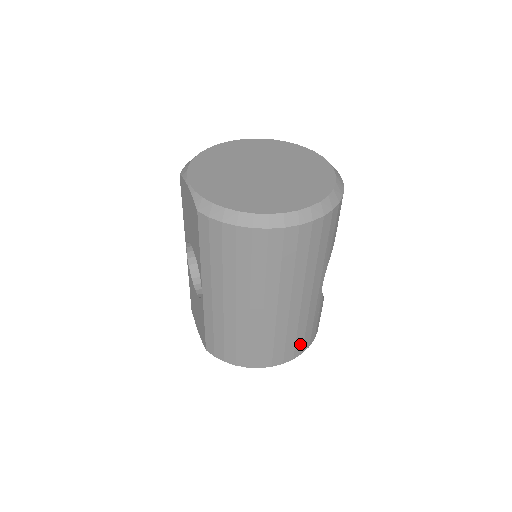
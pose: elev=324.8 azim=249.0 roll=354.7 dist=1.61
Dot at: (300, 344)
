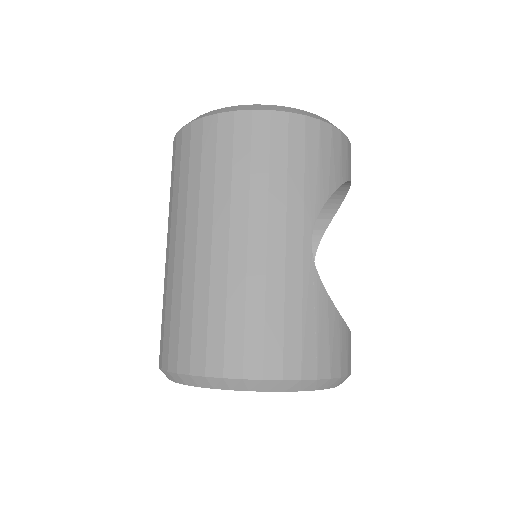
Dot at: (276, 348)
